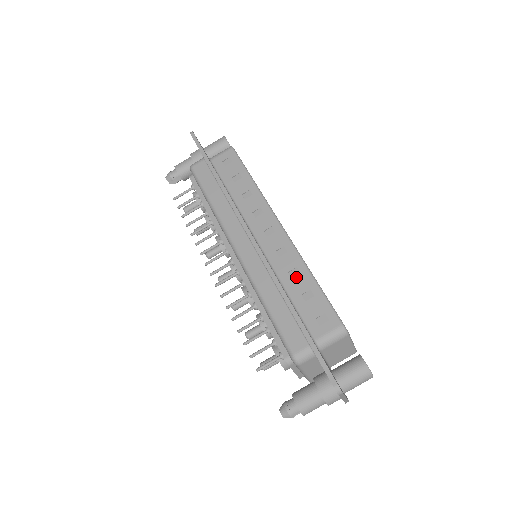
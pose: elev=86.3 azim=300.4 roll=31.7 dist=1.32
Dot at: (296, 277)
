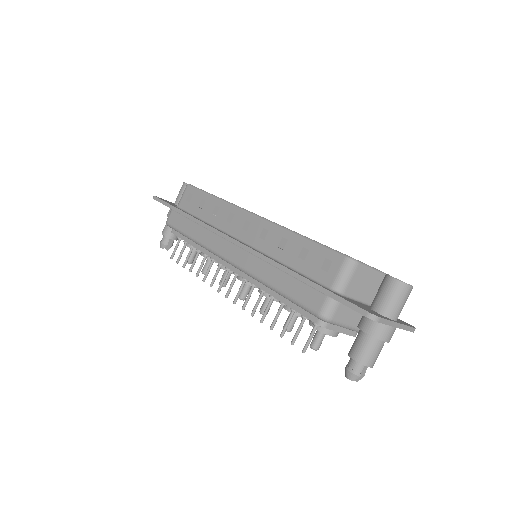
Dot at: (286, 246)
